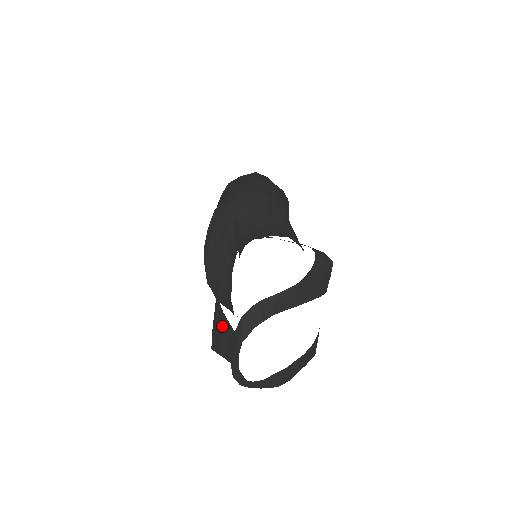
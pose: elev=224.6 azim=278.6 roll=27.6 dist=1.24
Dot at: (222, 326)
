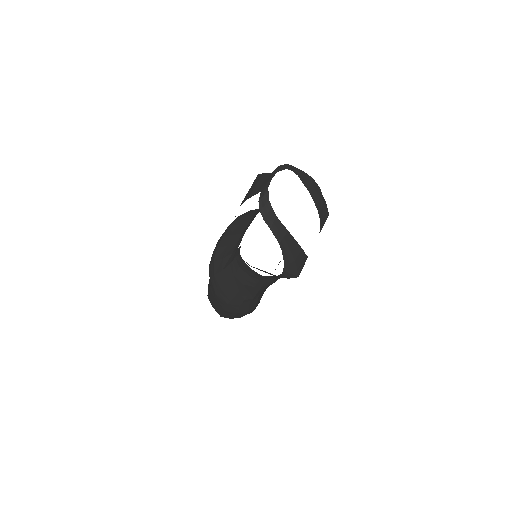
Dot at: (259, 181)
